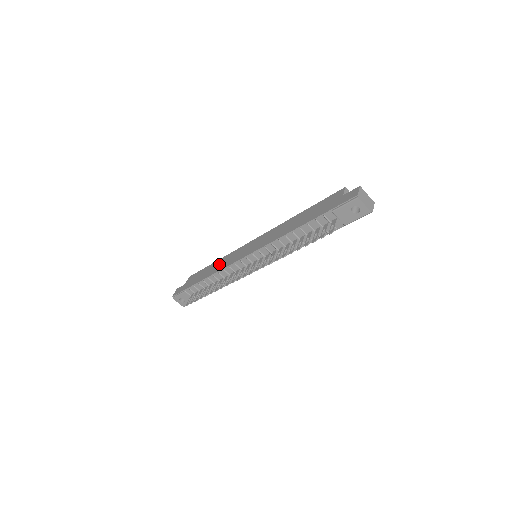
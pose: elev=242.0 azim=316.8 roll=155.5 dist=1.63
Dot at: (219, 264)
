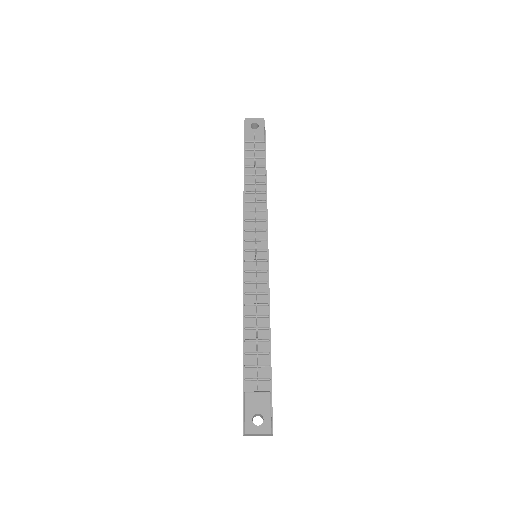
Dot at: occluded
